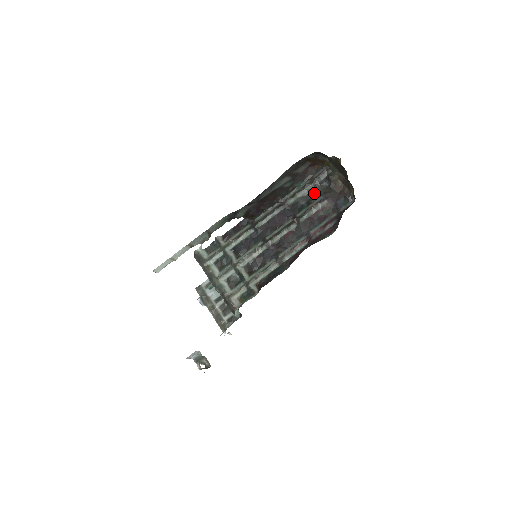
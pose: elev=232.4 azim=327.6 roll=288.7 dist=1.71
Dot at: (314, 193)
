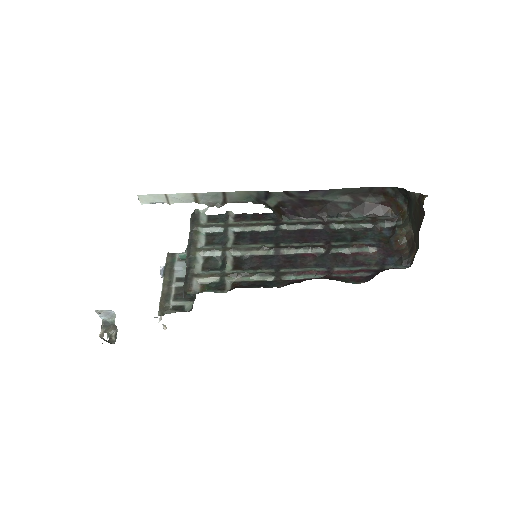
Dot at: (367, 234)
